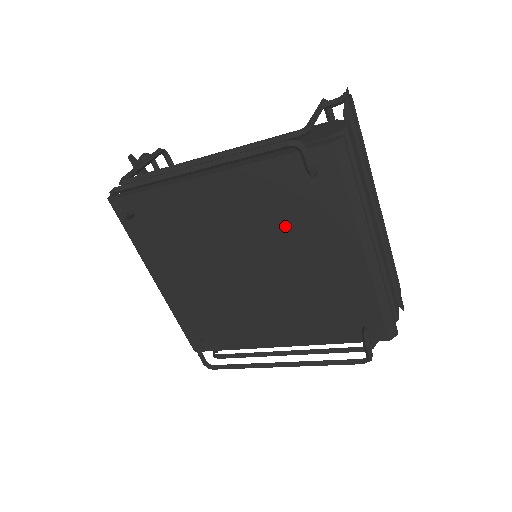
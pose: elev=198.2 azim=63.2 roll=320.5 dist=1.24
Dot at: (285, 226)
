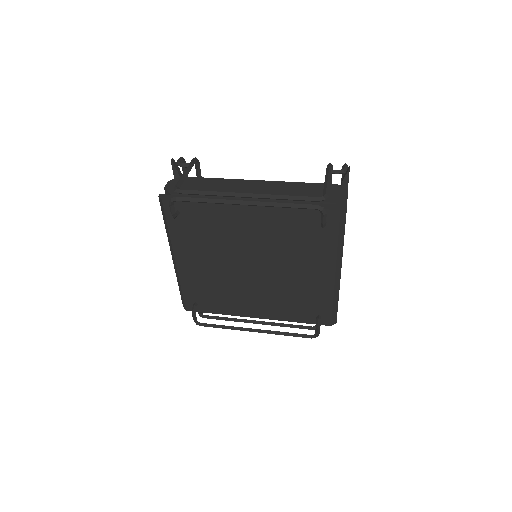
Dot at: (290, 247)
